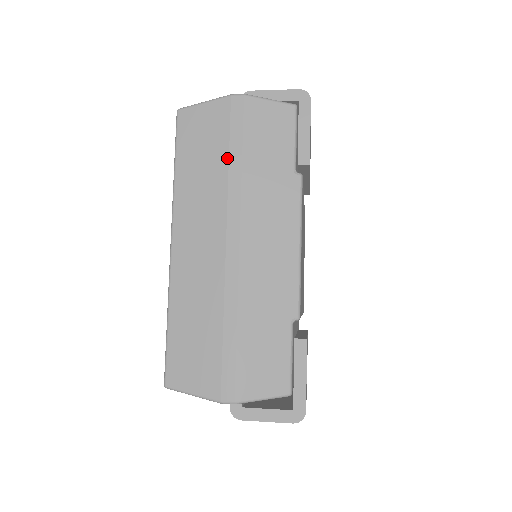
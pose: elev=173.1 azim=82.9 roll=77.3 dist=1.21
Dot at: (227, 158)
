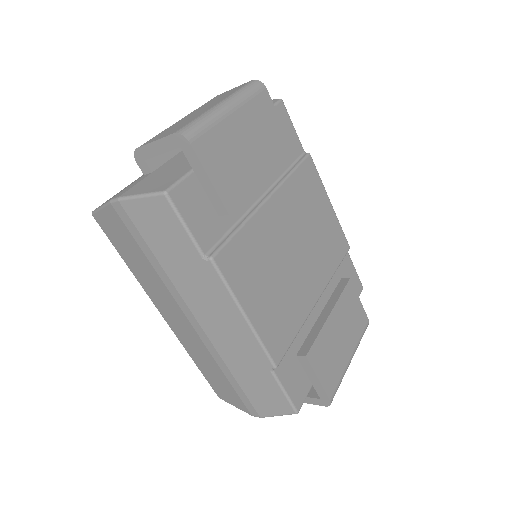
Dot at: (147, 259)
